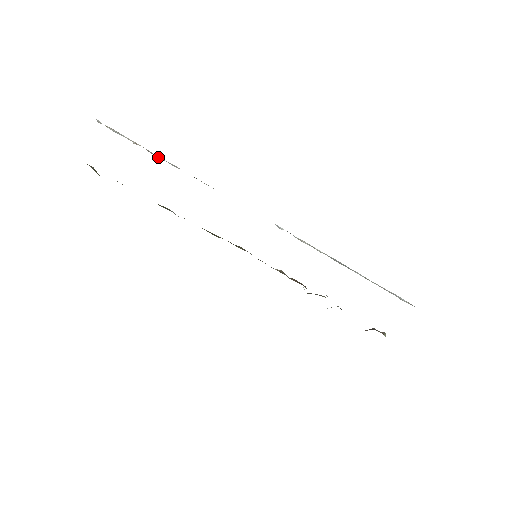
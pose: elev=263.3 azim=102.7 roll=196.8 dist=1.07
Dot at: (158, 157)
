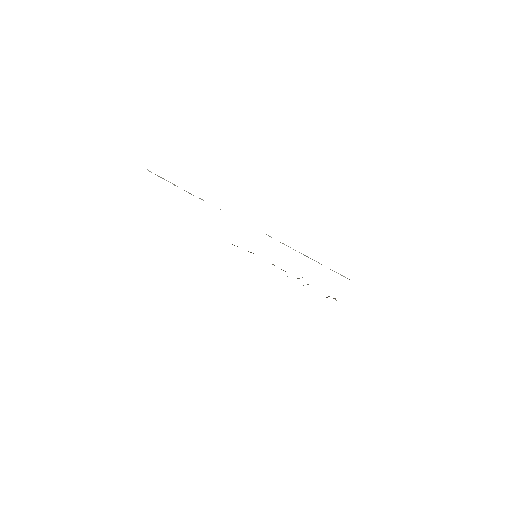
Dot at: occluded
